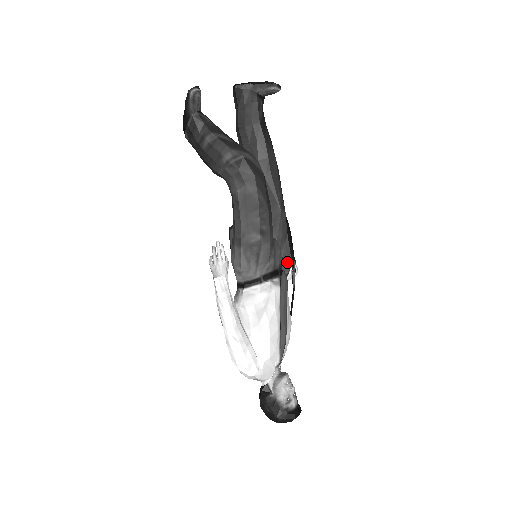
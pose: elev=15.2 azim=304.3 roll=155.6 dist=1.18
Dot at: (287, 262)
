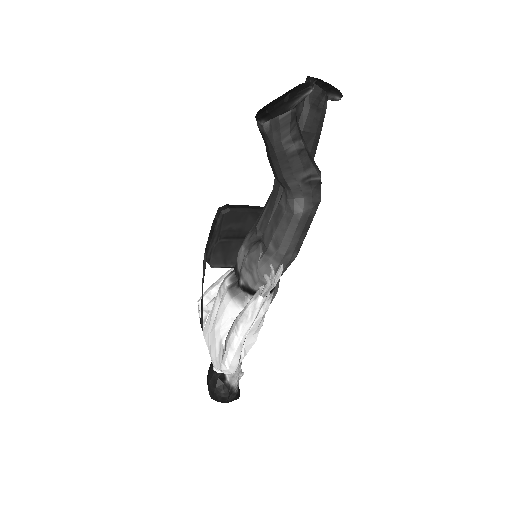
Dot at: occluded
